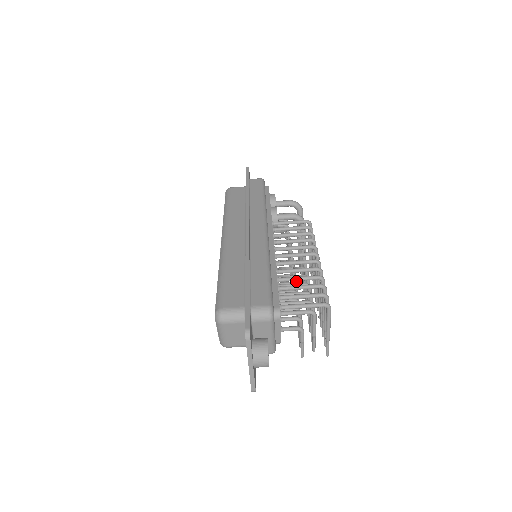
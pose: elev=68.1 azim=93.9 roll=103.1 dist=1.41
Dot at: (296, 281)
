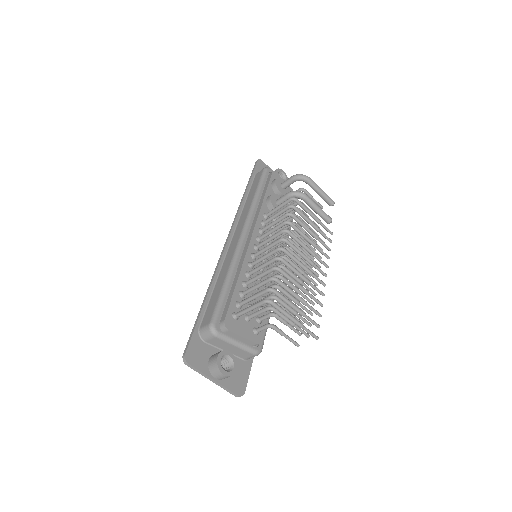
Dot at: occluded
